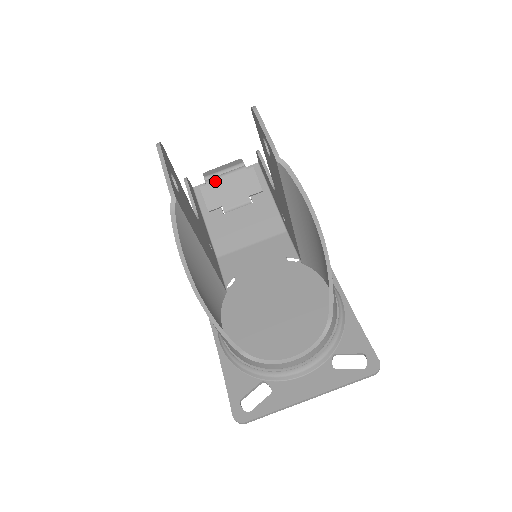
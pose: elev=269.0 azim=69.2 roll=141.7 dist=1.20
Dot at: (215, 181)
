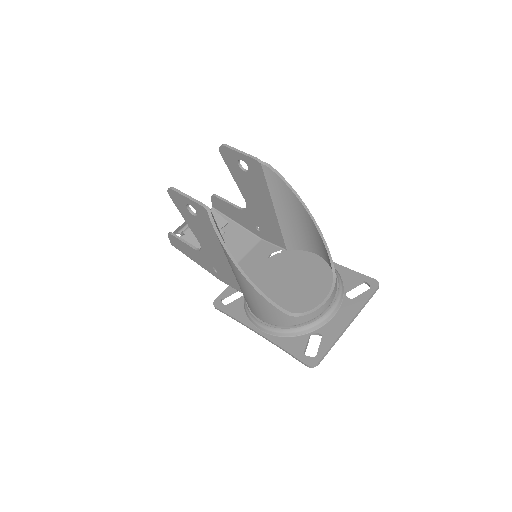
Dot at: (190, 229)
